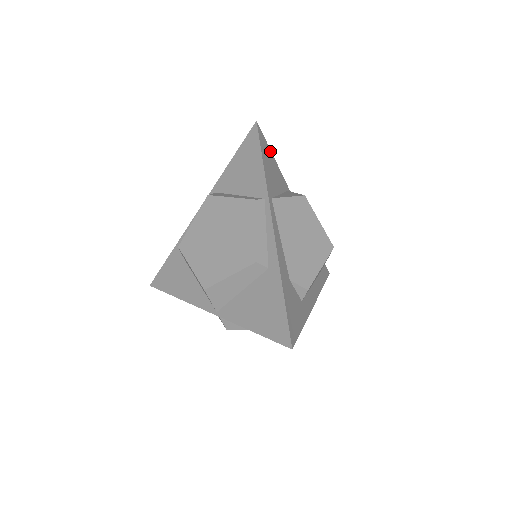
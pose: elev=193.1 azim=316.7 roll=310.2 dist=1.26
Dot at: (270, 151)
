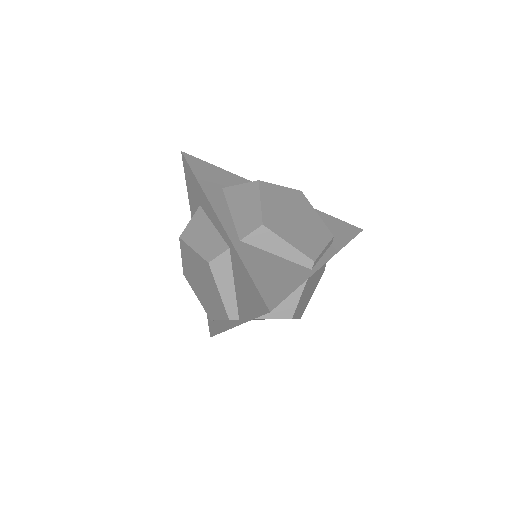
Dot at: (288, 295)
